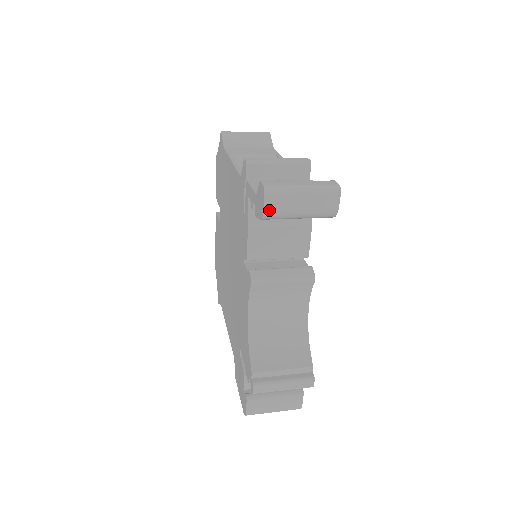
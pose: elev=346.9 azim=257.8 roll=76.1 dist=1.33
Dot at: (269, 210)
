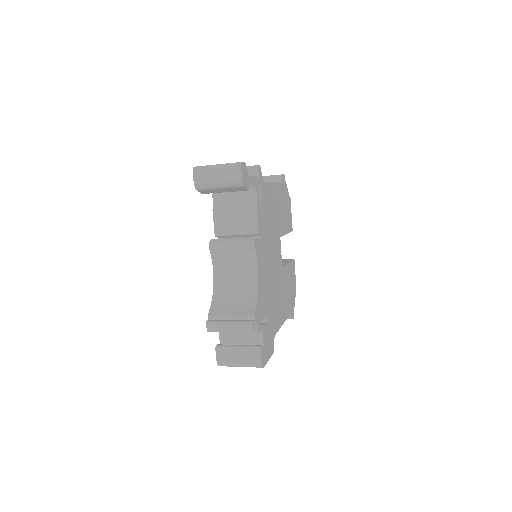
Dot at: (197, 181)
